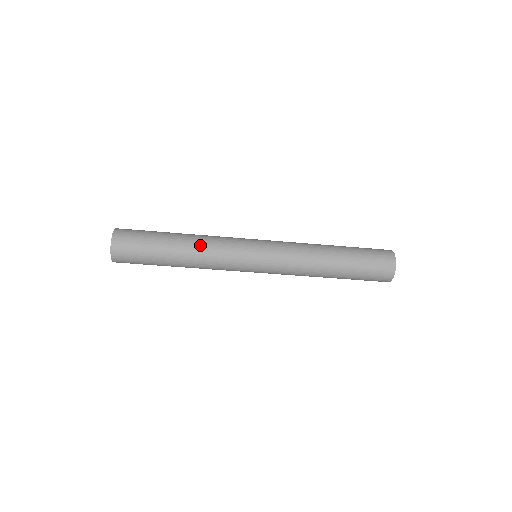
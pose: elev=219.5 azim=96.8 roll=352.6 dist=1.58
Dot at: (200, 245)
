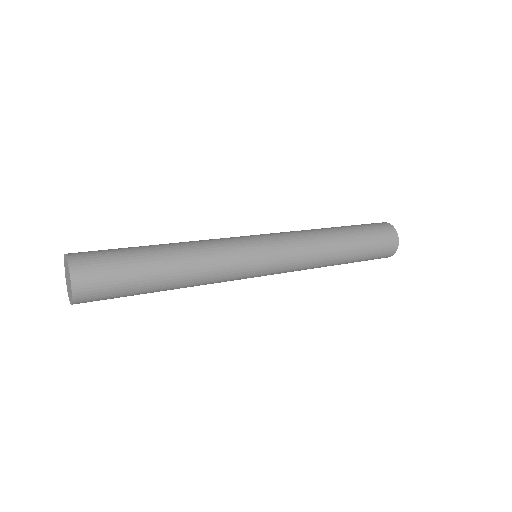
Dot at: occluded
